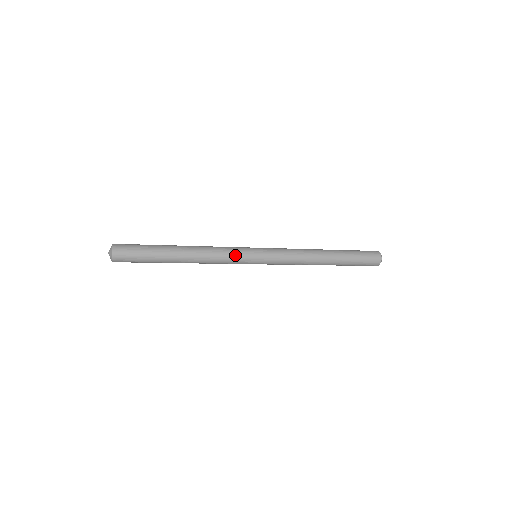
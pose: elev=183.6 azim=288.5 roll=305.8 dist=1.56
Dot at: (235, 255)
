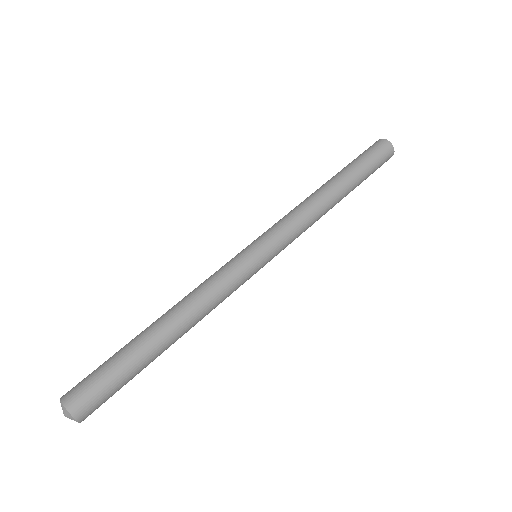
Dot at: (235, 281)
